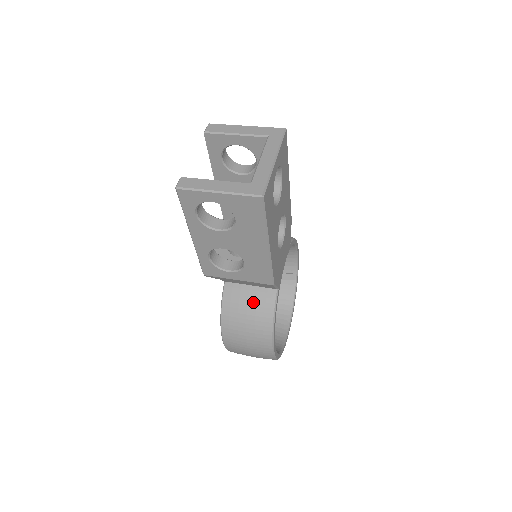
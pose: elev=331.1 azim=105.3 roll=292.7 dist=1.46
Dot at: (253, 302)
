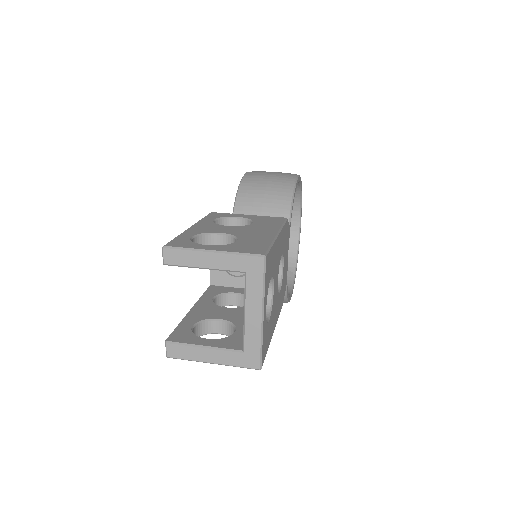
Dot at: occluded
